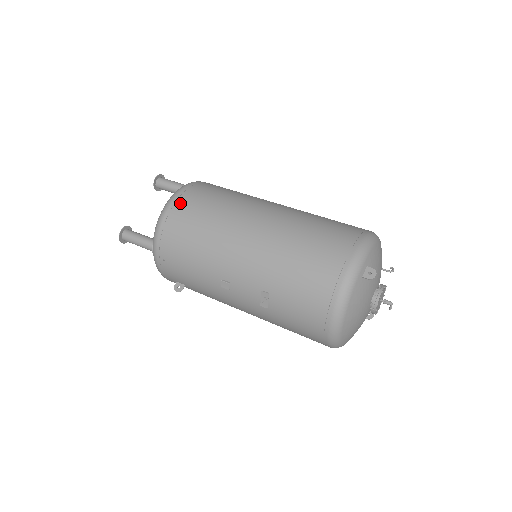
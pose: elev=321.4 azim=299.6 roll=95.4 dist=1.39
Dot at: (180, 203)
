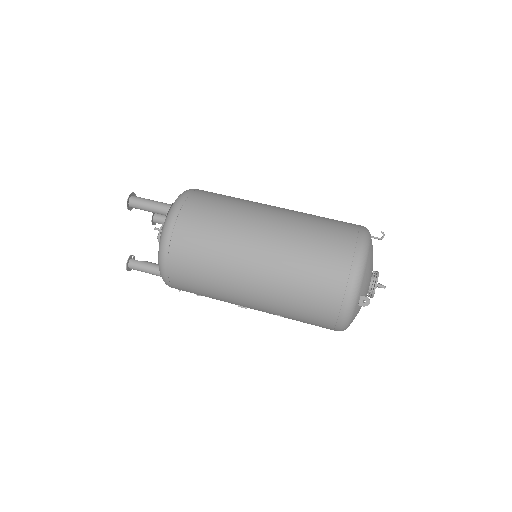
Dot at: (173, 257)
